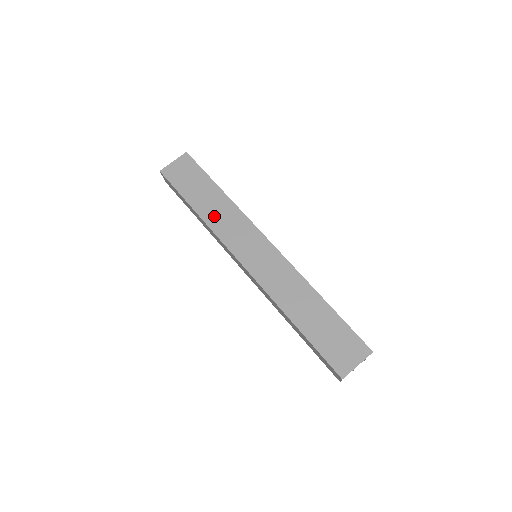
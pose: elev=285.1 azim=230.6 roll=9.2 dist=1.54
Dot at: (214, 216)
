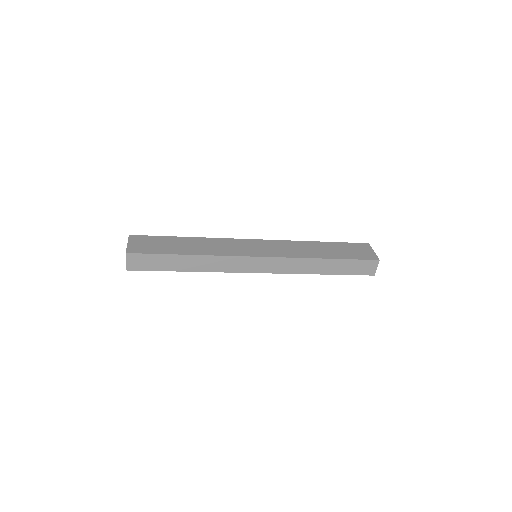
Dot at: (206, 249)
